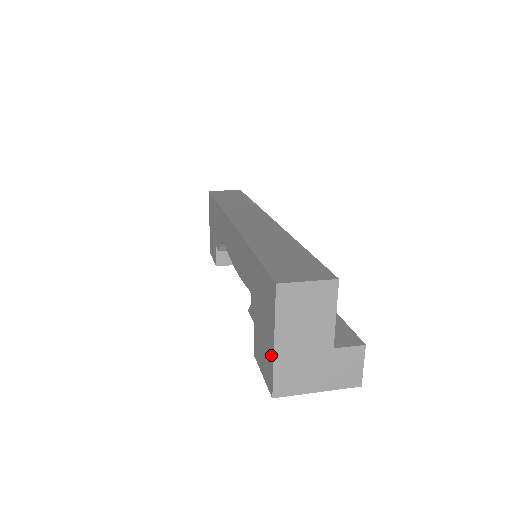
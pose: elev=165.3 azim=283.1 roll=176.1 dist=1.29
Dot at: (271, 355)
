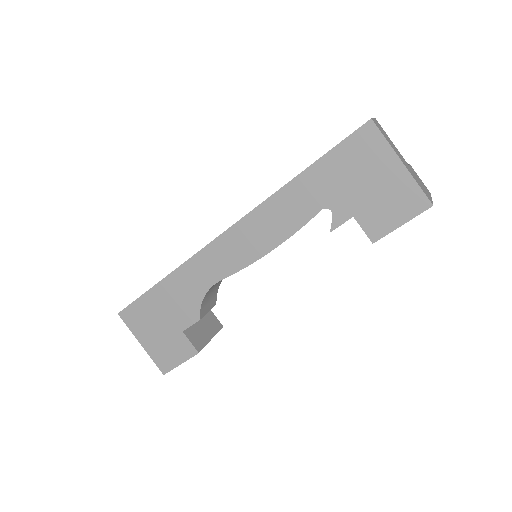
Dot at: (405, 178)
